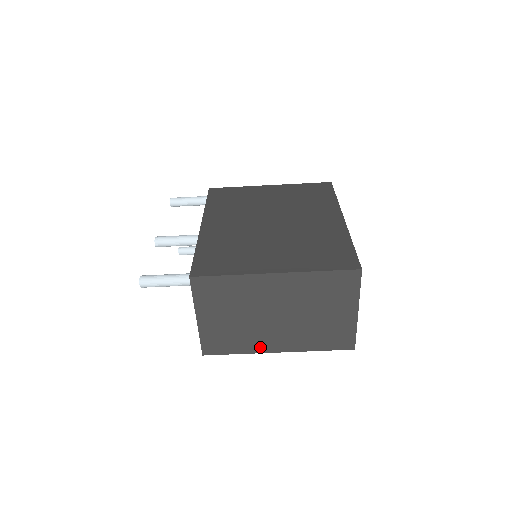
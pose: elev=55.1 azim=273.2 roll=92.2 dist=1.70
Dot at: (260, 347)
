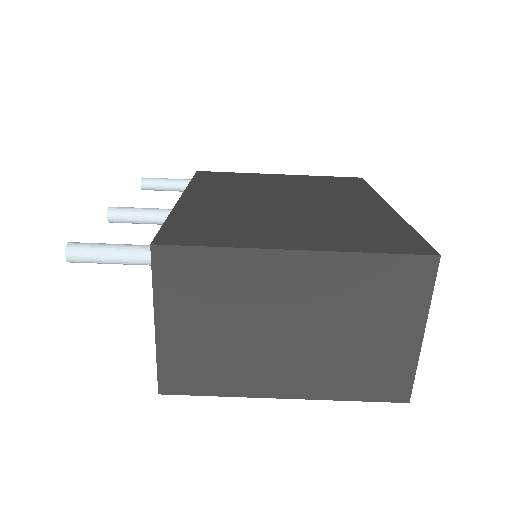
Dot at: (255, 386)
